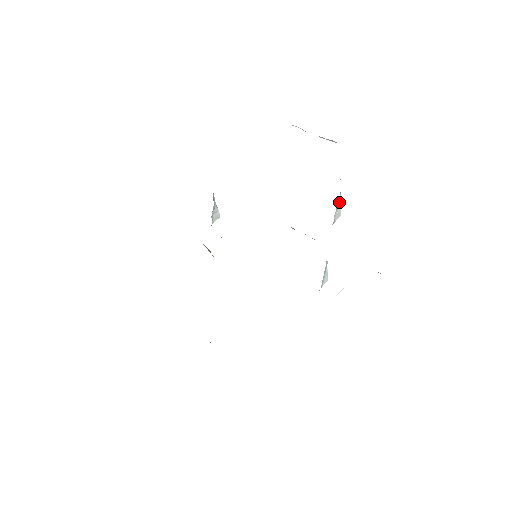
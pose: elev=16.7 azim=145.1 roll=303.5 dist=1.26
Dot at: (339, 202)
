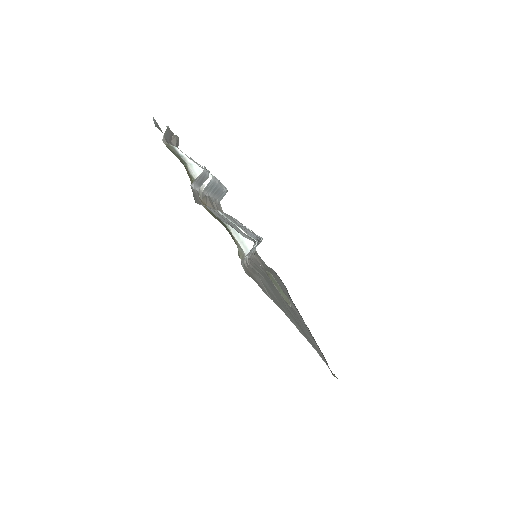
Dot at: (194, 167)
